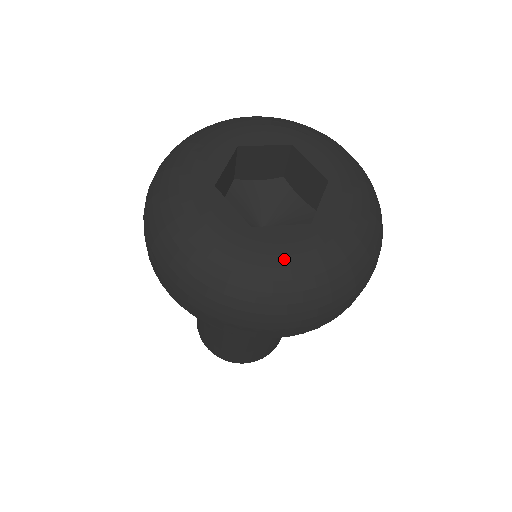
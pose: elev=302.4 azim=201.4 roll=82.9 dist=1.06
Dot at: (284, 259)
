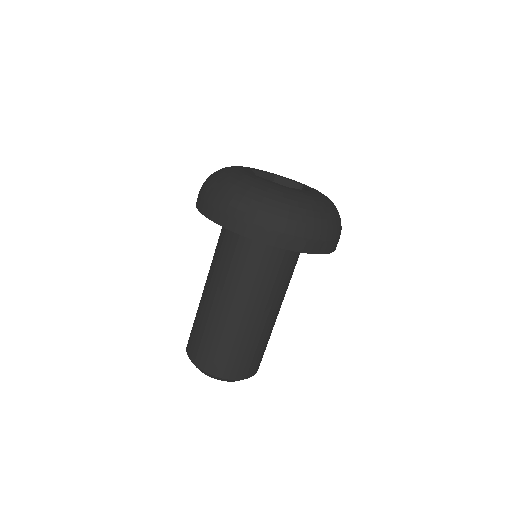
Dot at: (311, 197)
